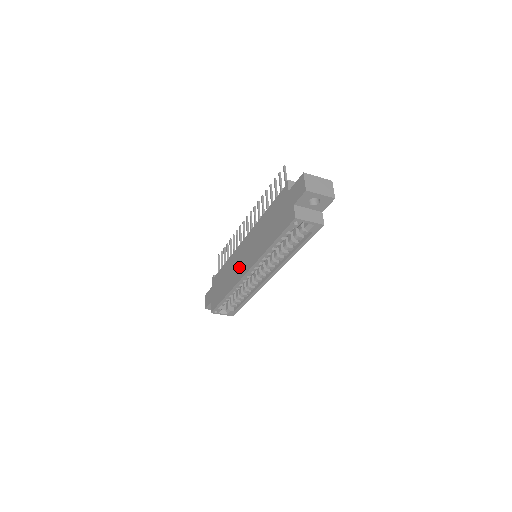
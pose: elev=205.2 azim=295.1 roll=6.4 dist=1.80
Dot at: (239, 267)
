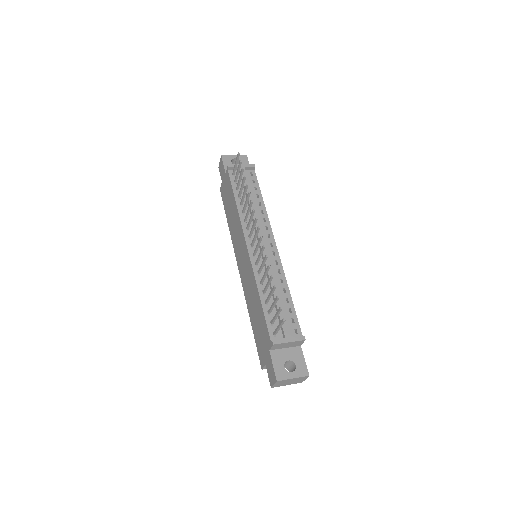
Dot at: (238, 249)
